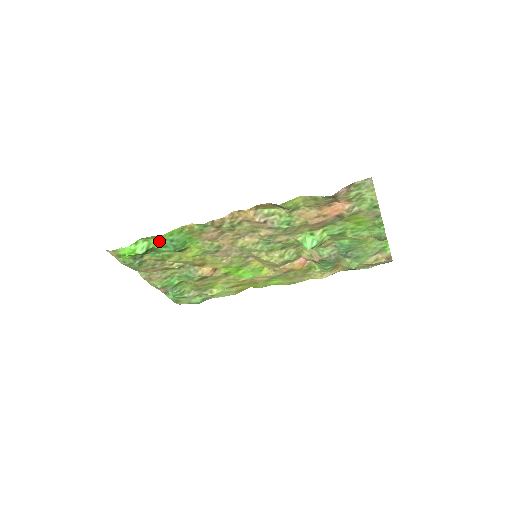
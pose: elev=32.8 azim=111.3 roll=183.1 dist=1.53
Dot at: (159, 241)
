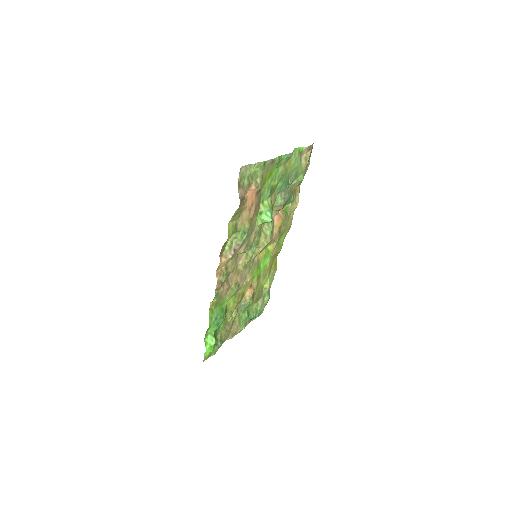
Dot at: (212, 327)
